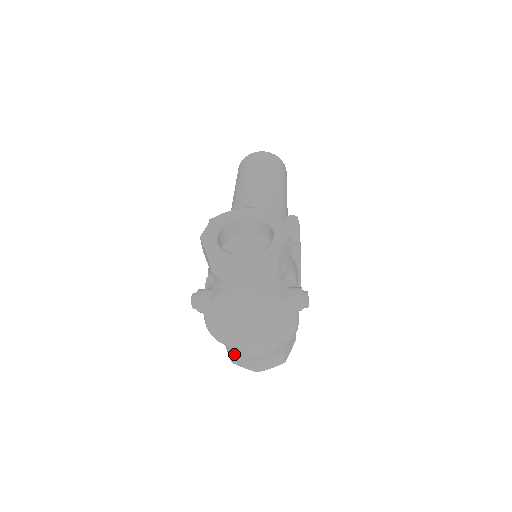
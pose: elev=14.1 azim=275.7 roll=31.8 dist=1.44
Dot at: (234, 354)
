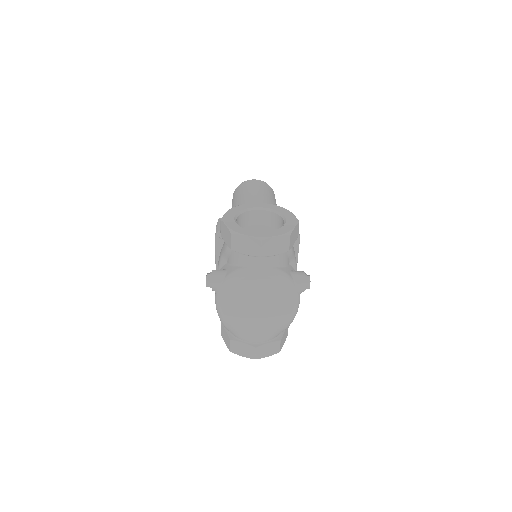
Dot at: (235, 340)
